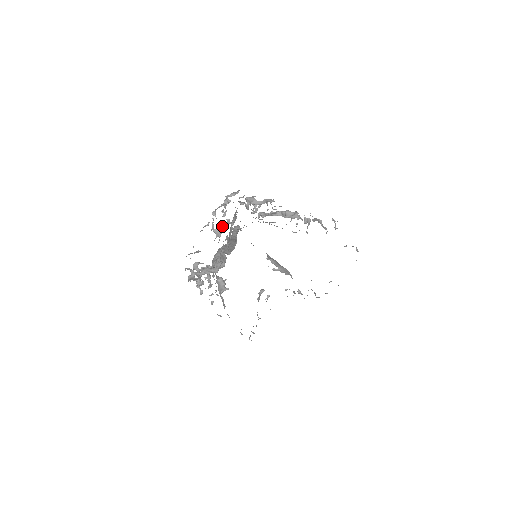
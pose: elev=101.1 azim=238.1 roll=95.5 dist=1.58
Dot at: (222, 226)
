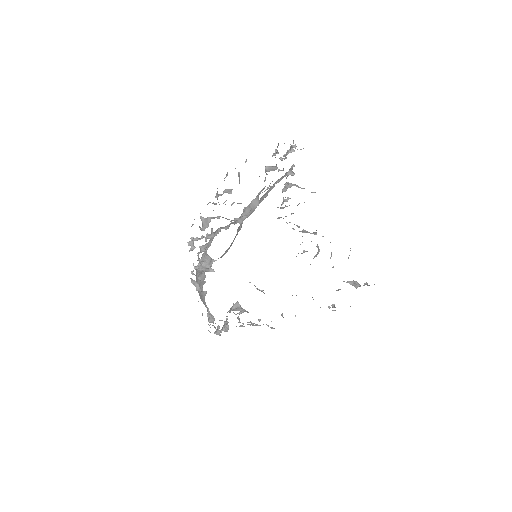
Dot at: occluded
